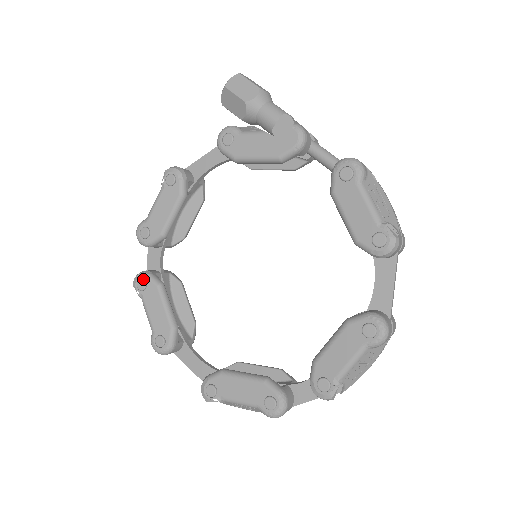
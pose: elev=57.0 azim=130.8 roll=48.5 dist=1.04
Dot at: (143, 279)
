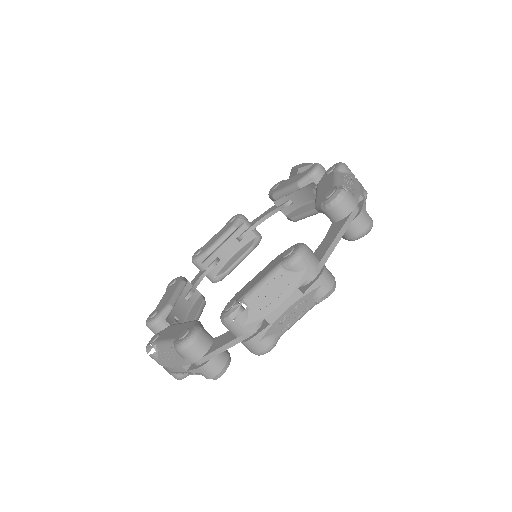
Dot at: (176, 278)
